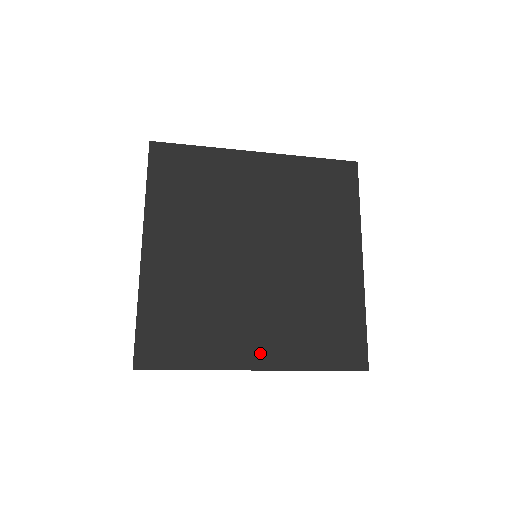
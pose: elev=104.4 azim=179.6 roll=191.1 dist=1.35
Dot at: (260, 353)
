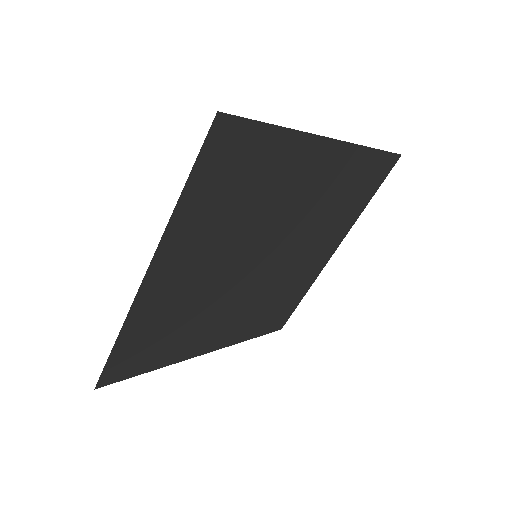
Dot at: (216, 341)
